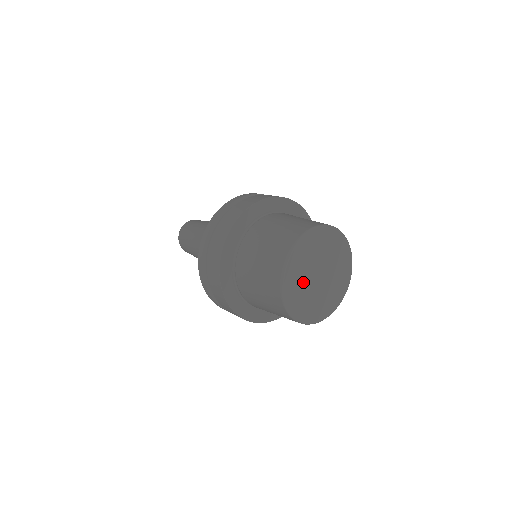
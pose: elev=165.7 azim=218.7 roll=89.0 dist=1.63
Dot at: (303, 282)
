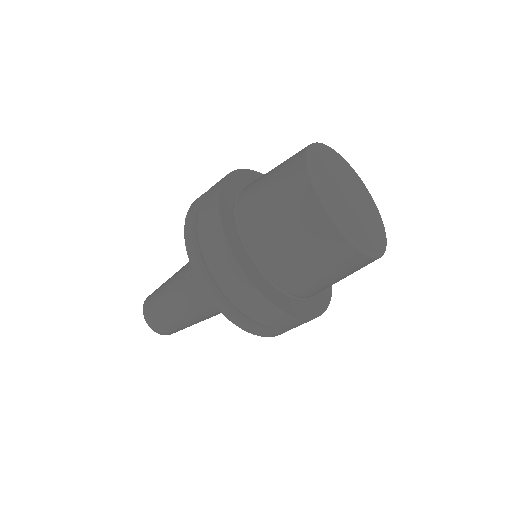
Dot at: (332, 184)
